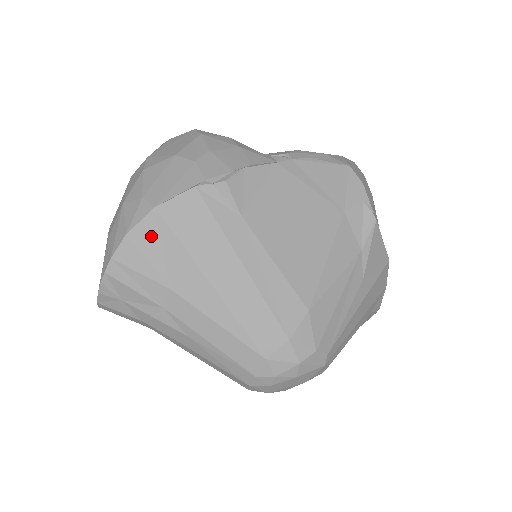
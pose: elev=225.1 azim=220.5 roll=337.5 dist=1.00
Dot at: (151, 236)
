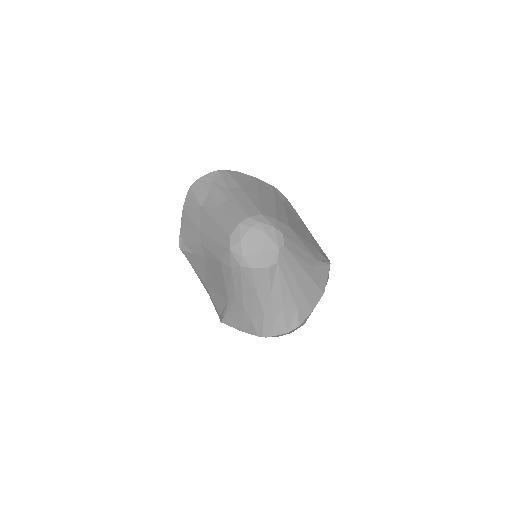
Dot at: (247, 178)
